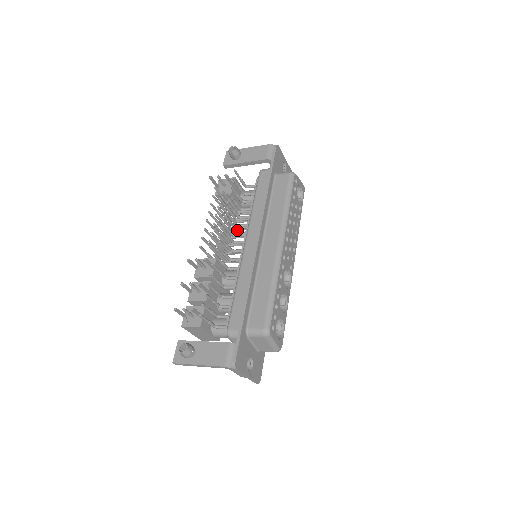
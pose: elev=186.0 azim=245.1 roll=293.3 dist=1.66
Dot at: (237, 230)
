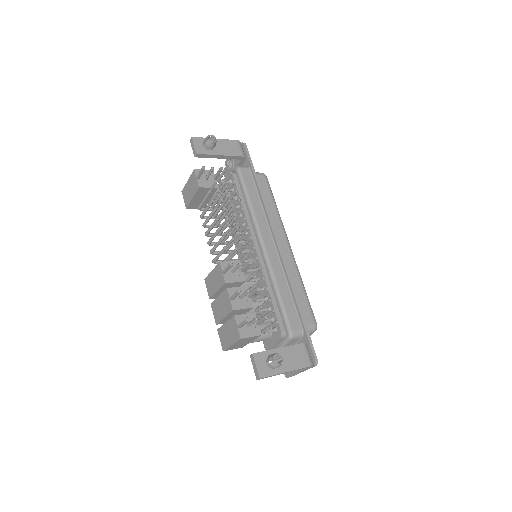
Dot at: occluded
